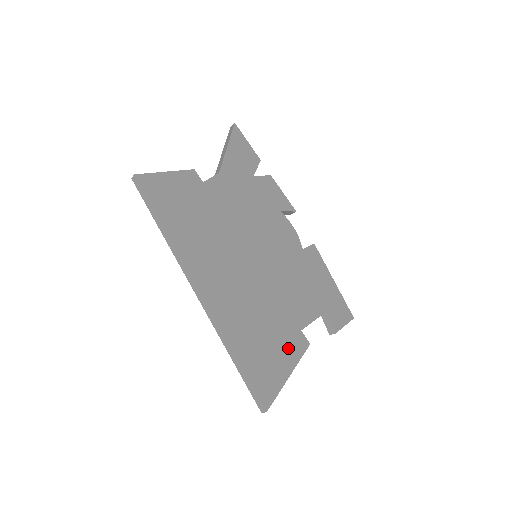
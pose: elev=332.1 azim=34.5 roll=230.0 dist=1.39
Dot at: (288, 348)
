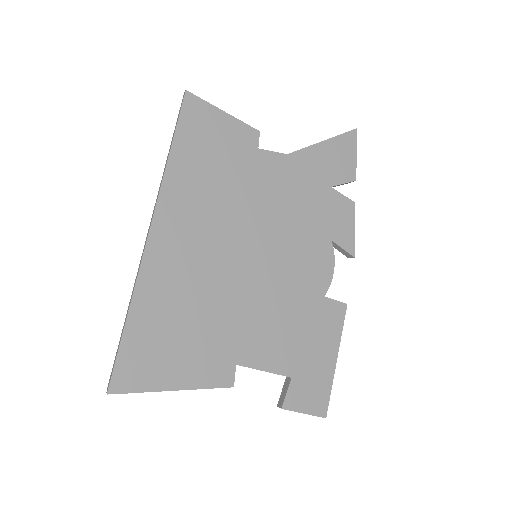
Dot at: (200, 365)
